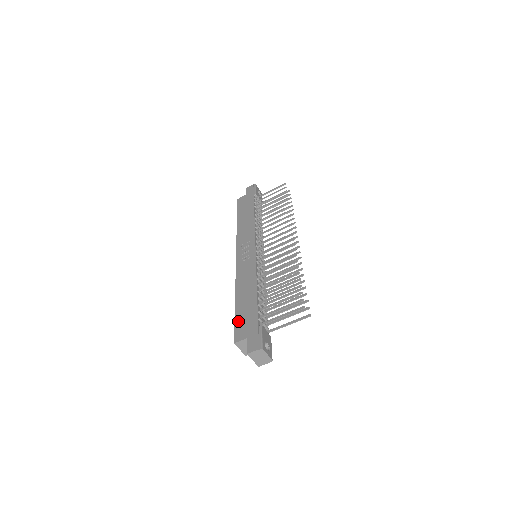
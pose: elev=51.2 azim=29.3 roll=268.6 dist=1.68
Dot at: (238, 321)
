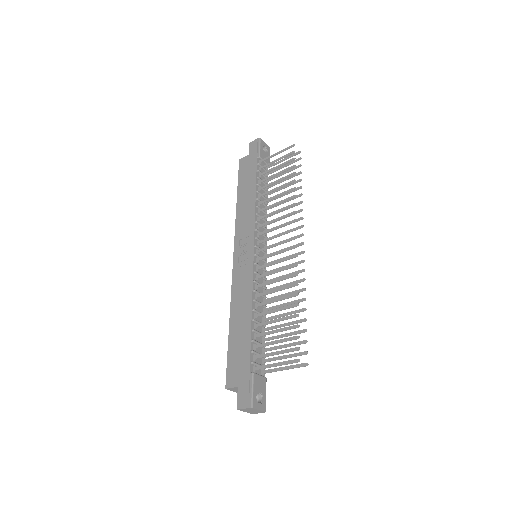
Dot at: (230, 358)
